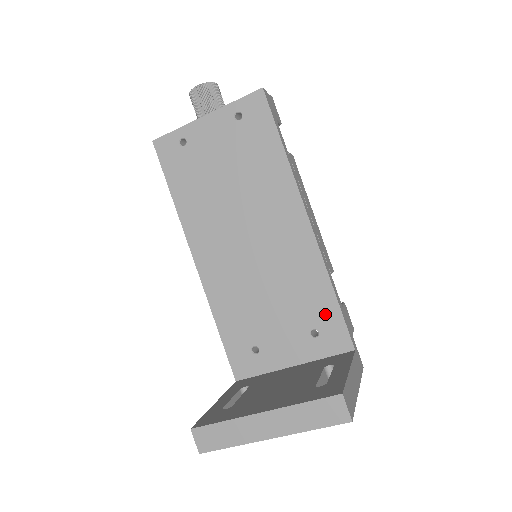
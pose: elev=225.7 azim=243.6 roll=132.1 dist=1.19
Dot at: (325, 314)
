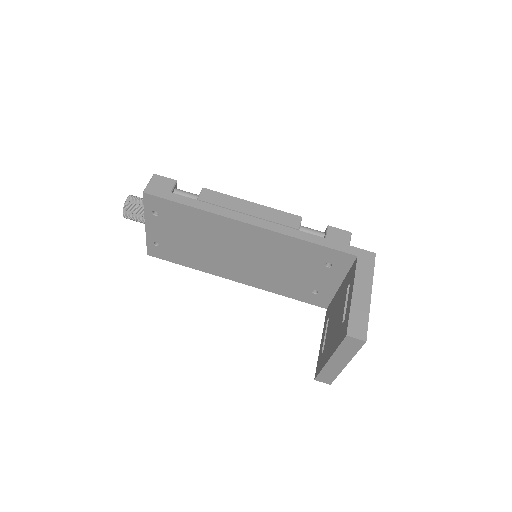
Dot at: (320, 254)
